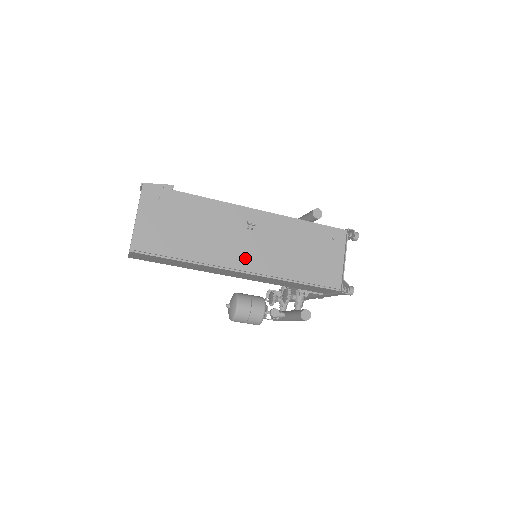
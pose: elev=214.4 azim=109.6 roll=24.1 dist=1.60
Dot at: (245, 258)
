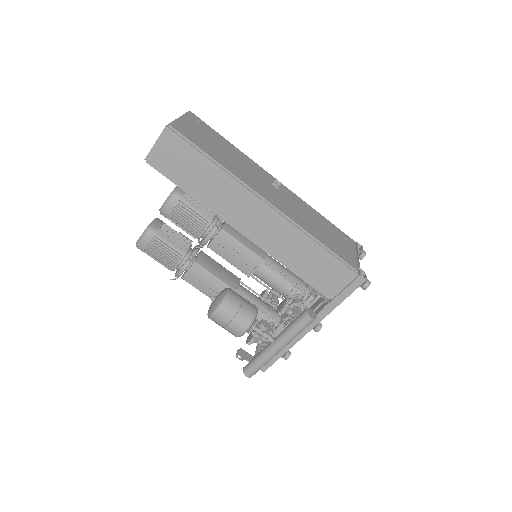
Dot at: (270, 197)
